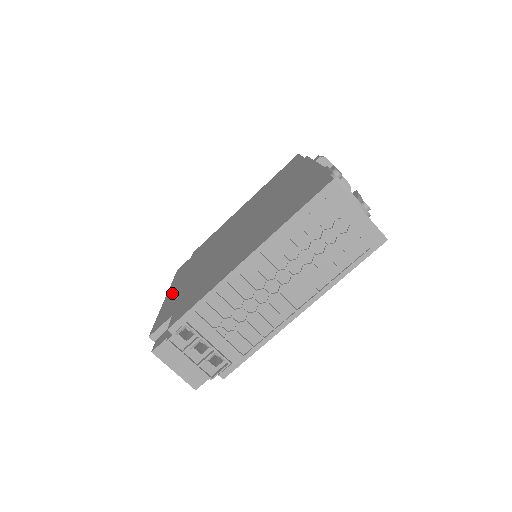
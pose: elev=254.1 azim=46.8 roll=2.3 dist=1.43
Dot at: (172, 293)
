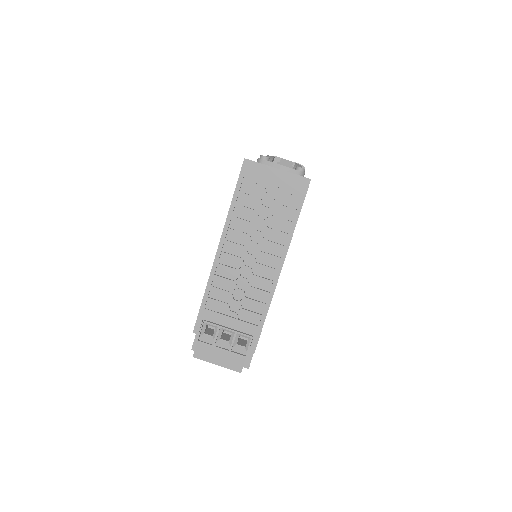
Dot at: occluded
